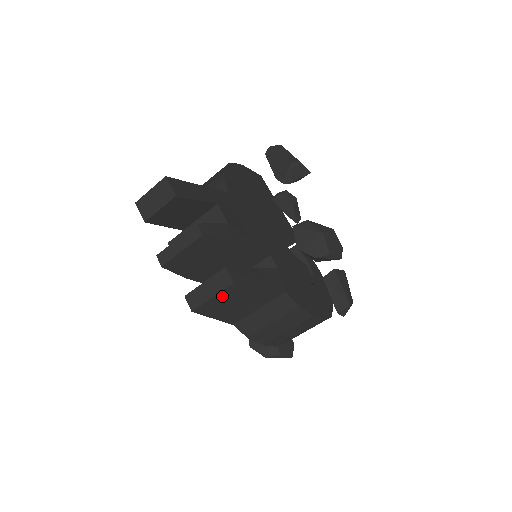
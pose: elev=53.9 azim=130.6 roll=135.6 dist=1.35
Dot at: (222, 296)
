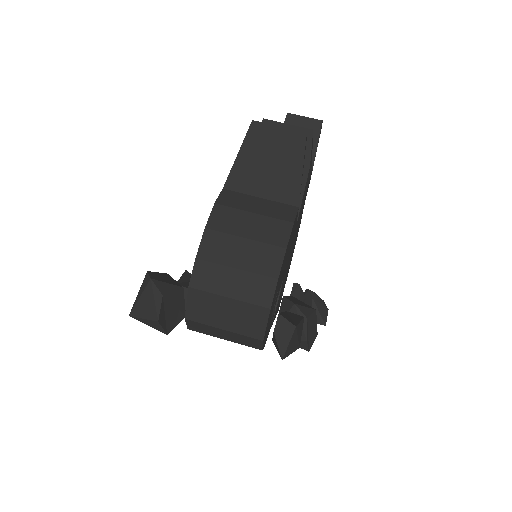
Dot at: (283, 135)
